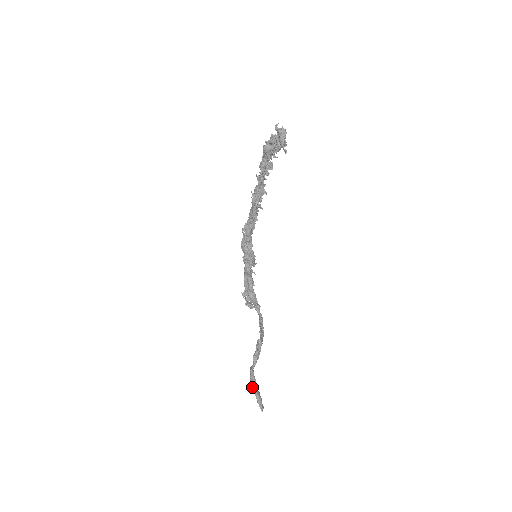
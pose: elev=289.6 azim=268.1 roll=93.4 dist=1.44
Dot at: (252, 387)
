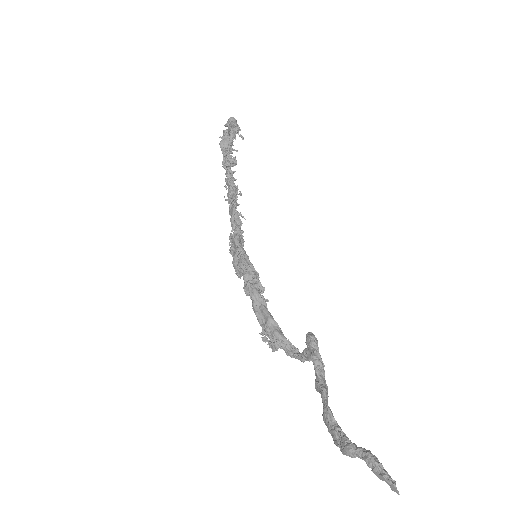
Dot at: (343, 440)
